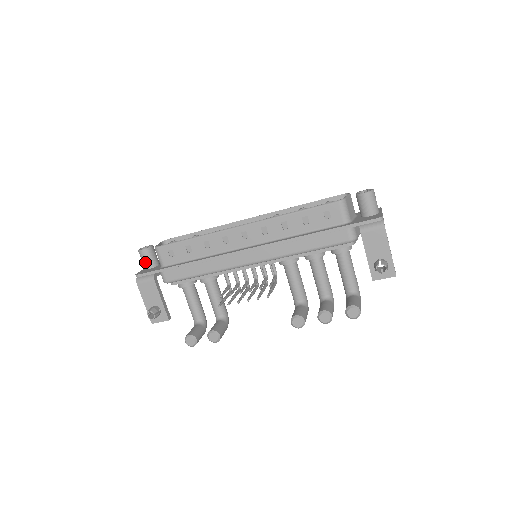
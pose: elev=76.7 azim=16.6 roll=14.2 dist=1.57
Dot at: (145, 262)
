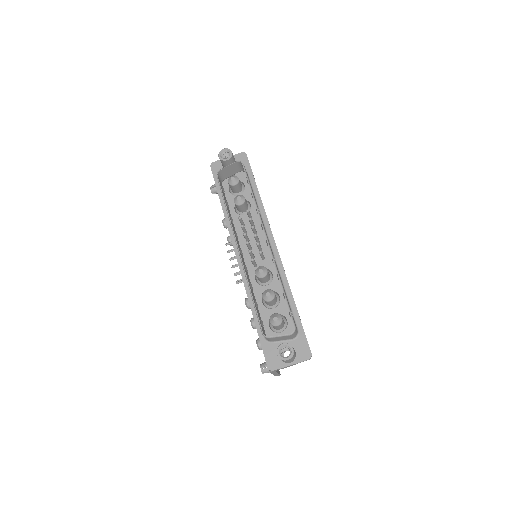
Dot at: occluded
